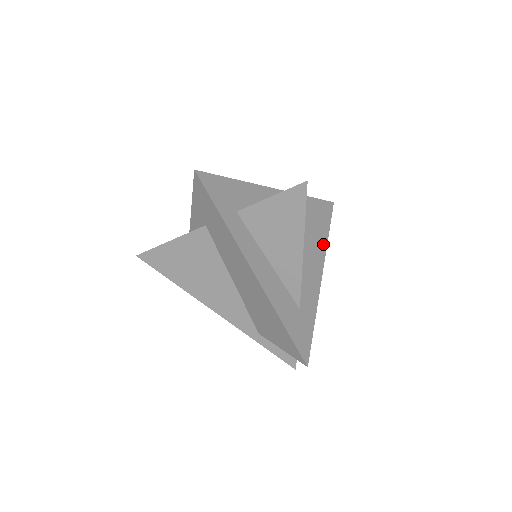
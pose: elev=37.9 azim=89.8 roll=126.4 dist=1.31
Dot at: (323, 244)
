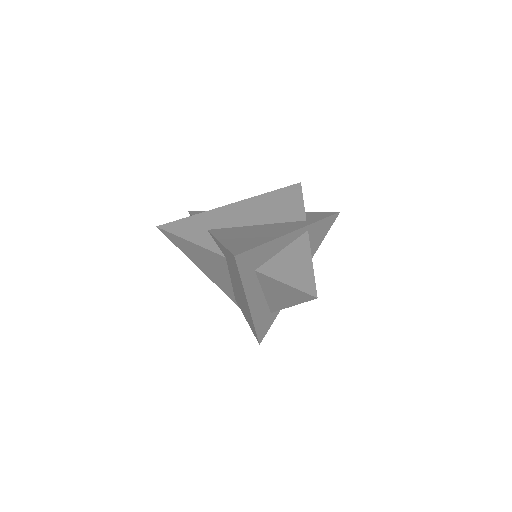
Dot at: (312, 255)
